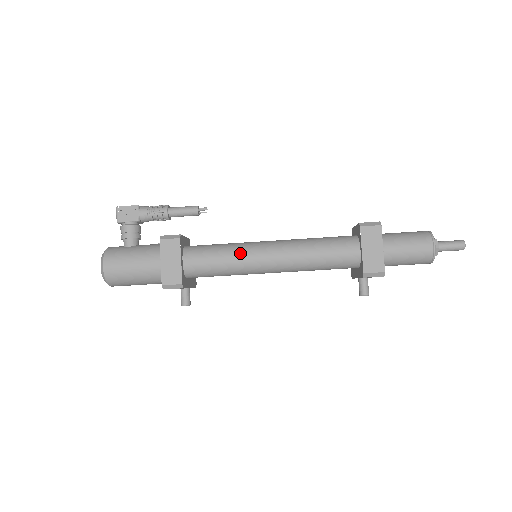
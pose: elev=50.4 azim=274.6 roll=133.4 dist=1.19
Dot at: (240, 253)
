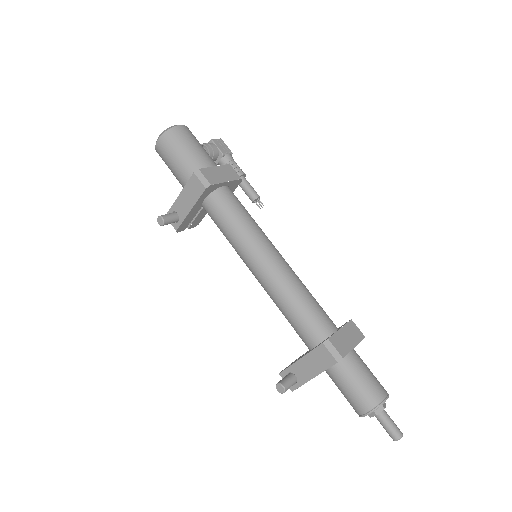
Dot at: (261, 230)
